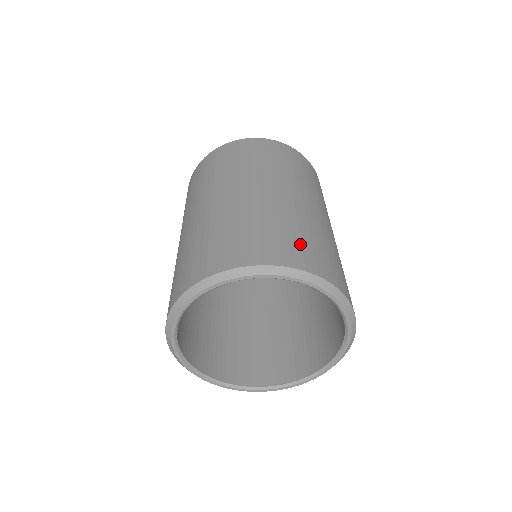
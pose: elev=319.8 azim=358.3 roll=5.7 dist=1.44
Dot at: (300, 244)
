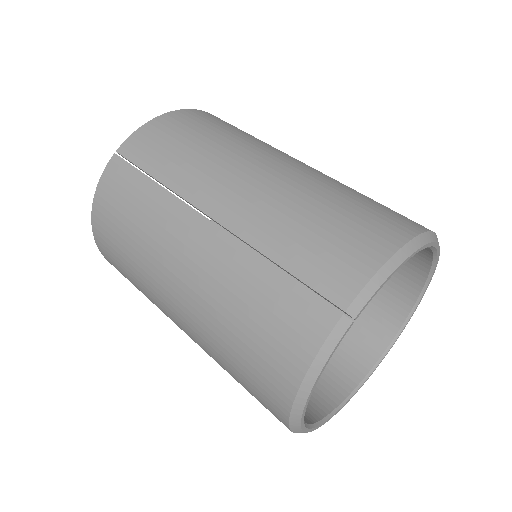
Dot at: occluded
